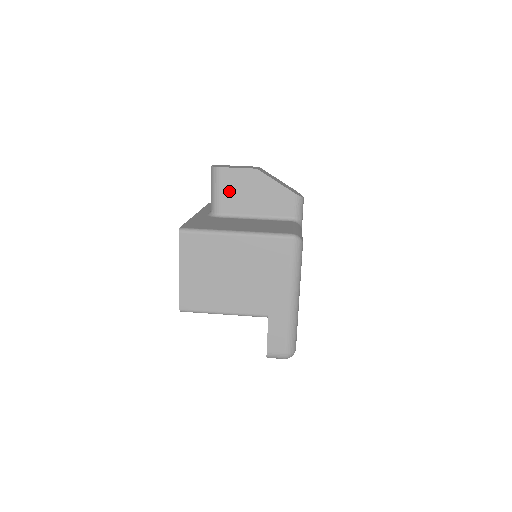
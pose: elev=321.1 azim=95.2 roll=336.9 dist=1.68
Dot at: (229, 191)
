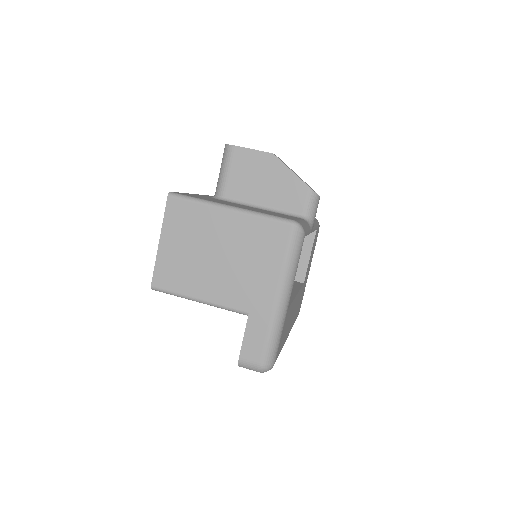
Dot at: (238, 173)
